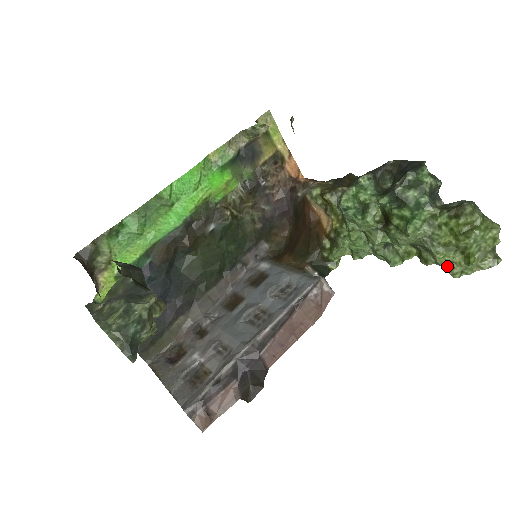
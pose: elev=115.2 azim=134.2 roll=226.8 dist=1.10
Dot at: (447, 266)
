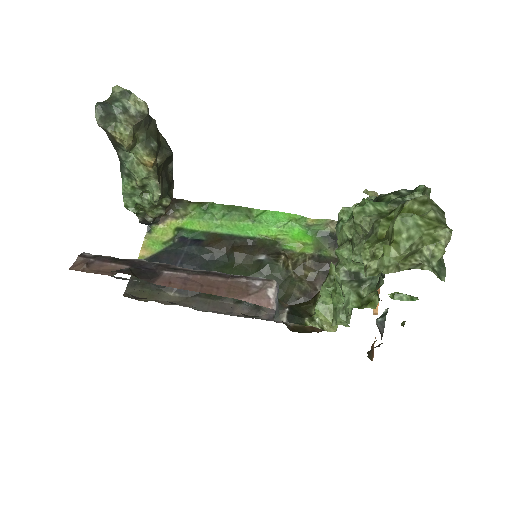
Dot at: occluded
